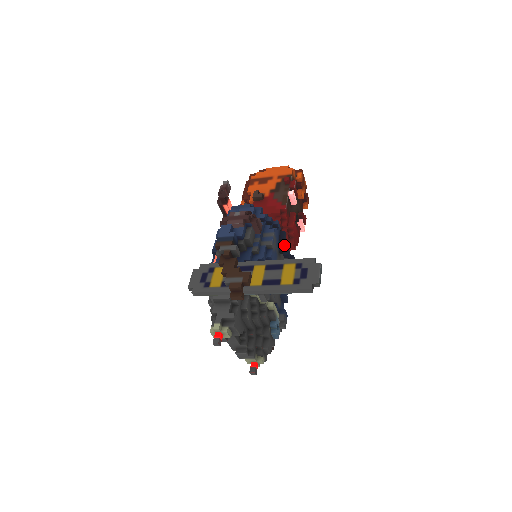
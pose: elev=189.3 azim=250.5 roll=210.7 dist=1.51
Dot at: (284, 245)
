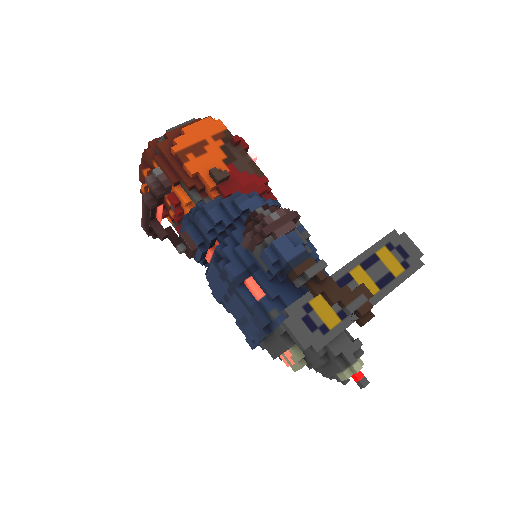
Dot at: occluded
